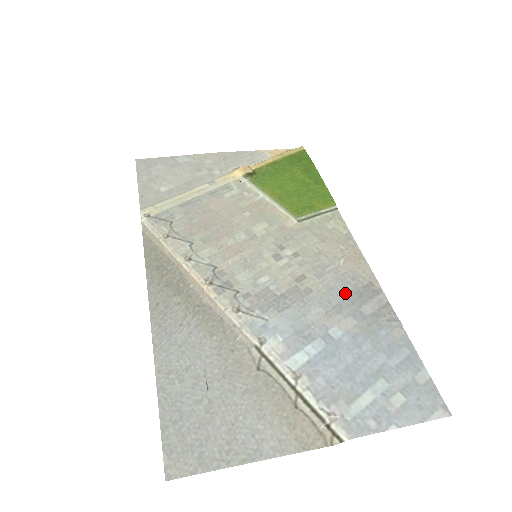
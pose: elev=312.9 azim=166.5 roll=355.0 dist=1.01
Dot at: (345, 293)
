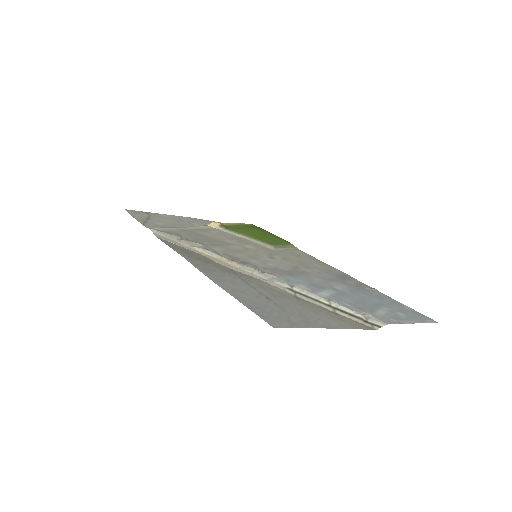
Dot at: (331, 275)
